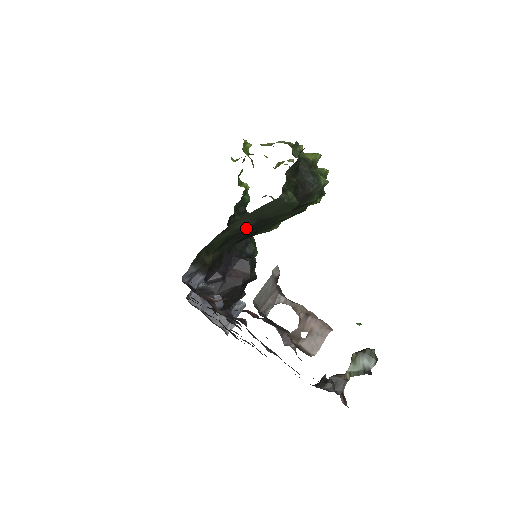
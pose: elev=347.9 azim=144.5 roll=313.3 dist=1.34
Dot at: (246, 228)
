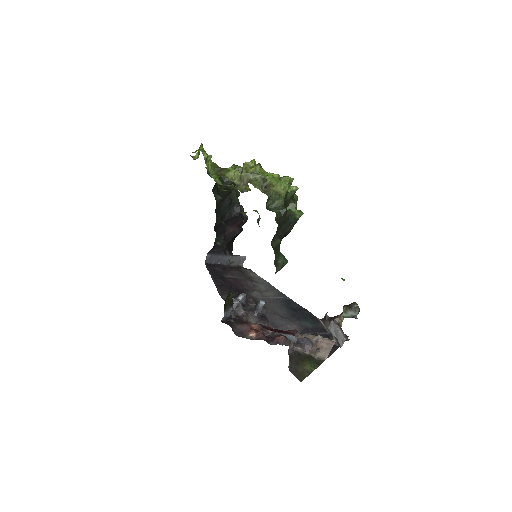
Dot at: occluded
